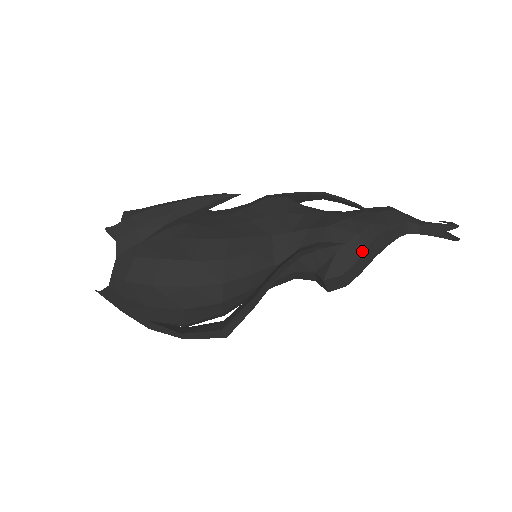
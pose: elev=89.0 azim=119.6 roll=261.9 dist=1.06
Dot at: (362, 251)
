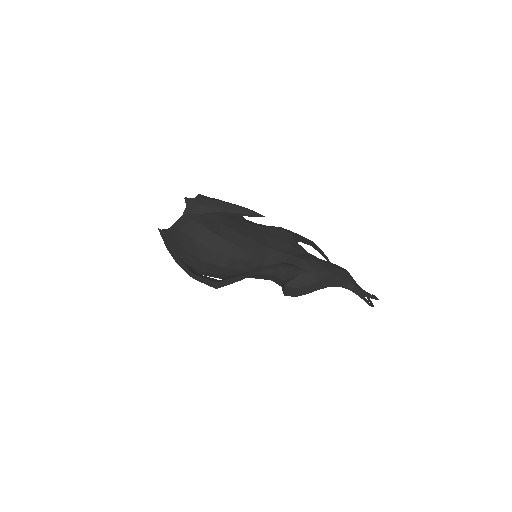
Dot at: (314, 281)
